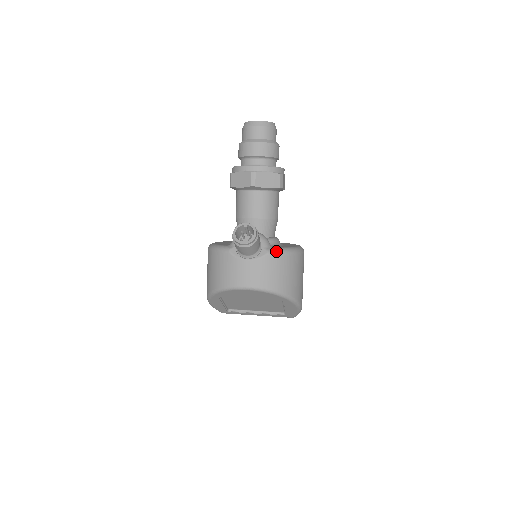
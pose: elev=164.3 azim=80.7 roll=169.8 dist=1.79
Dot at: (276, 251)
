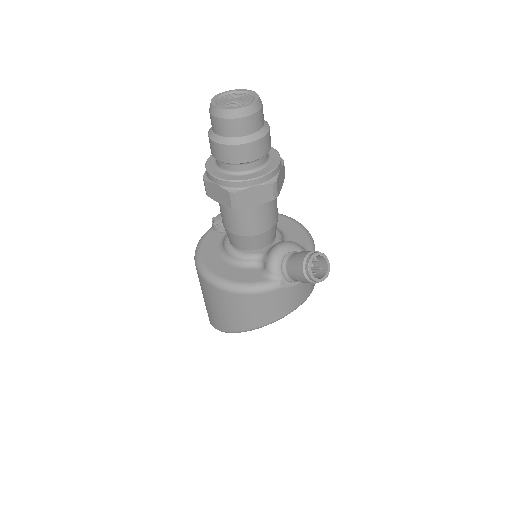
Dot at: occluded
